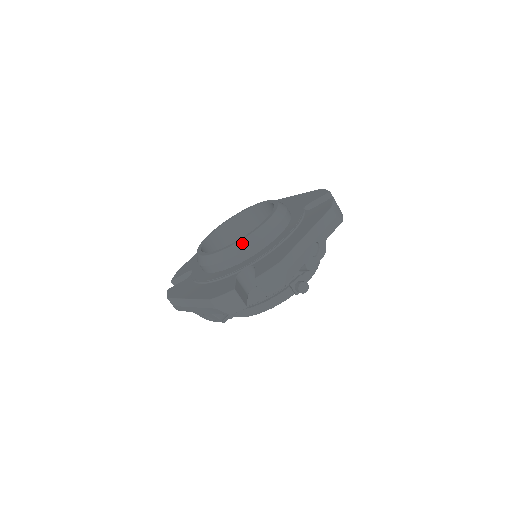
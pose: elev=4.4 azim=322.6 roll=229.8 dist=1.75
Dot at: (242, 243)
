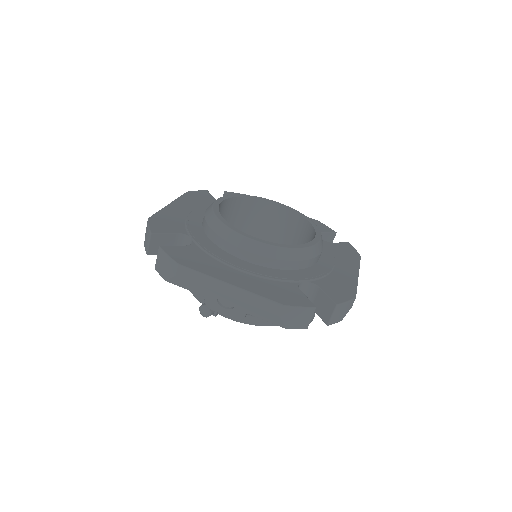
Dot at: (219, 224)
